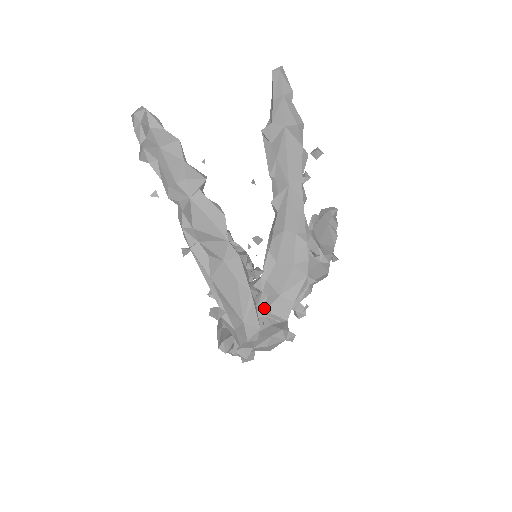
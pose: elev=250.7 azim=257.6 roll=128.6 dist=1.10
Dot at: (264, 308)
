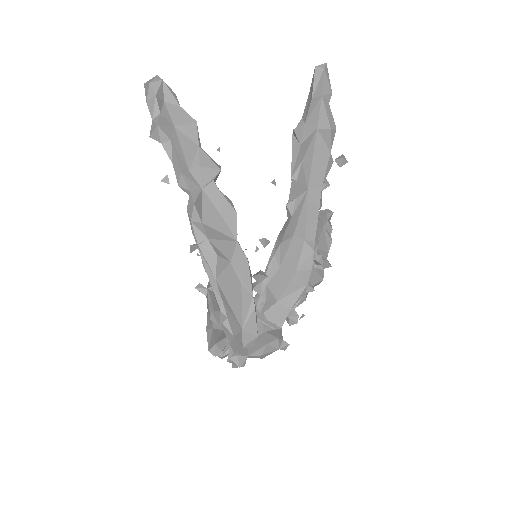
Dot at: (260, 313)
